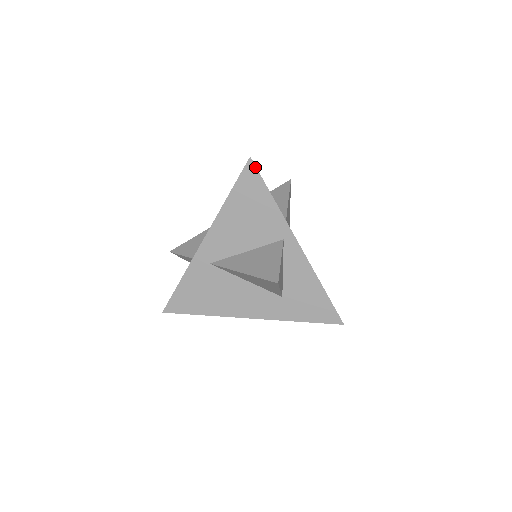
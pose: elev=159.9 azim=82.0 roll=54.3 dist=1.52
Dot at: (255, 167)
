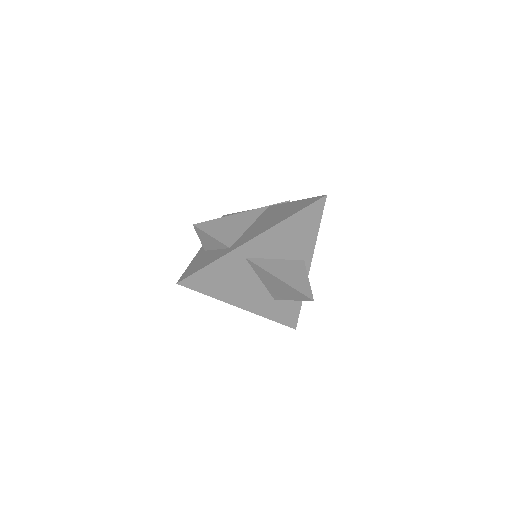
Dot at: (324, 203)
